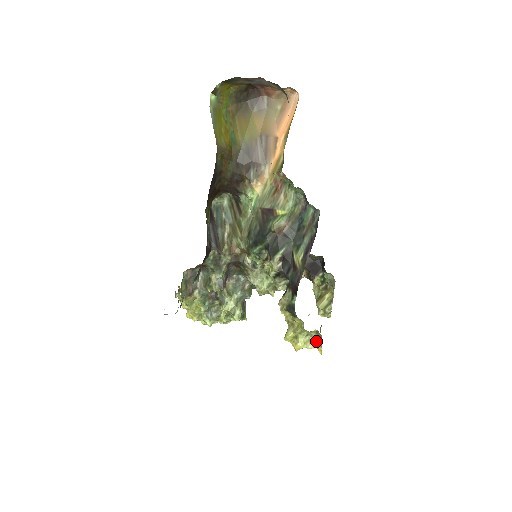
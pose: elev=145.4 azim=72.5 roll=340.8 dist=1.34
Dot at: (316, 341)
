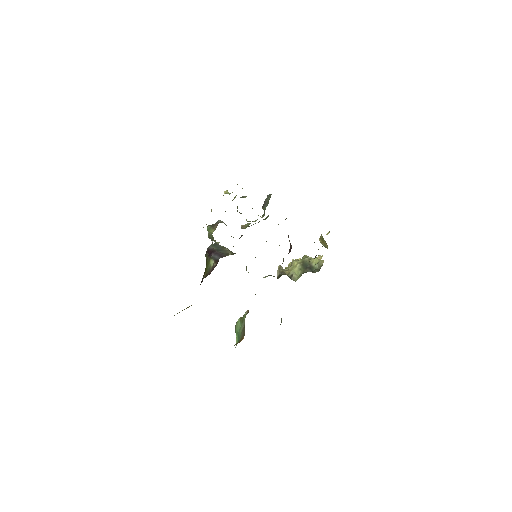
Dot at: occluded
